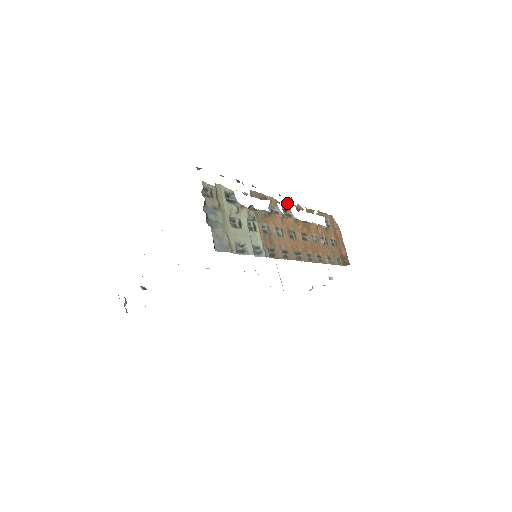
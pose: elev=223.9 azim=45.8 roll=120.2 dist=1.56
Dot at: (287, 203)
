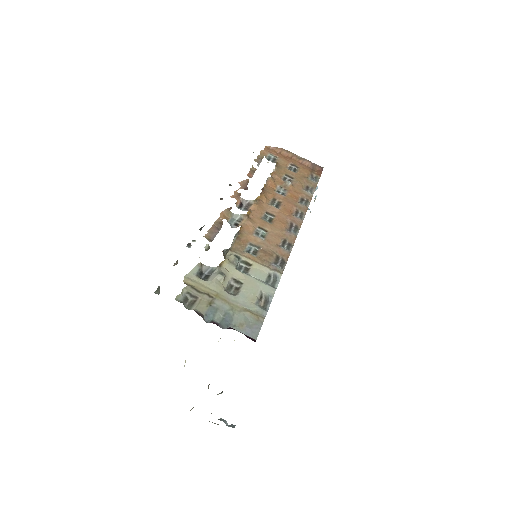
Dot at: (234, 197)
